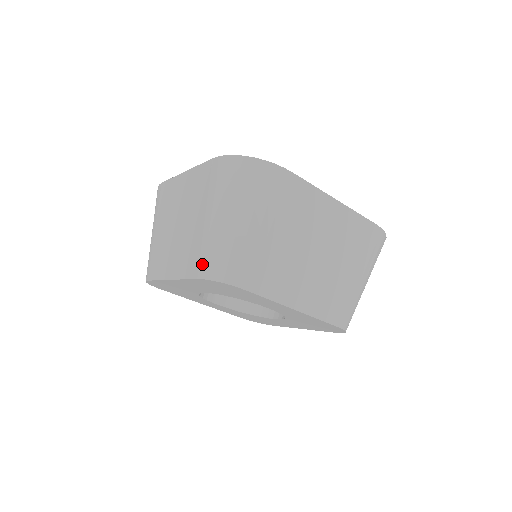
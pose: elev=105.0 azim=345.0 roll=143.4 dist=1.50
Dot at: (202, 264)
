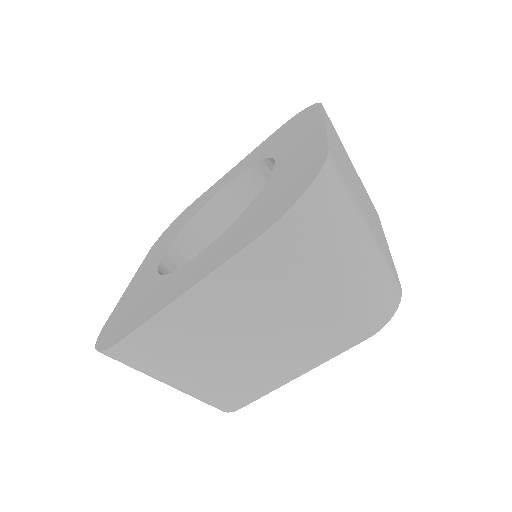
Dot at: (363, 325)
